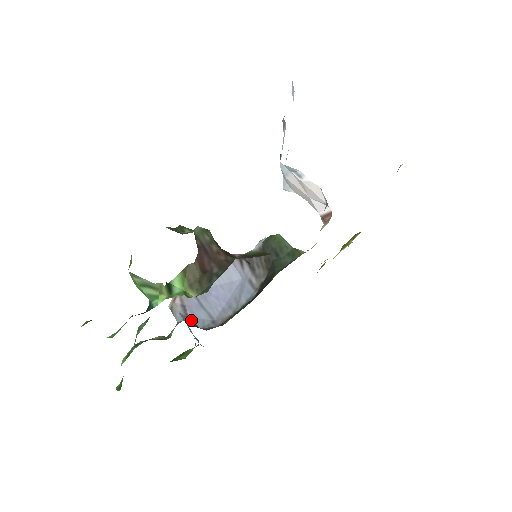
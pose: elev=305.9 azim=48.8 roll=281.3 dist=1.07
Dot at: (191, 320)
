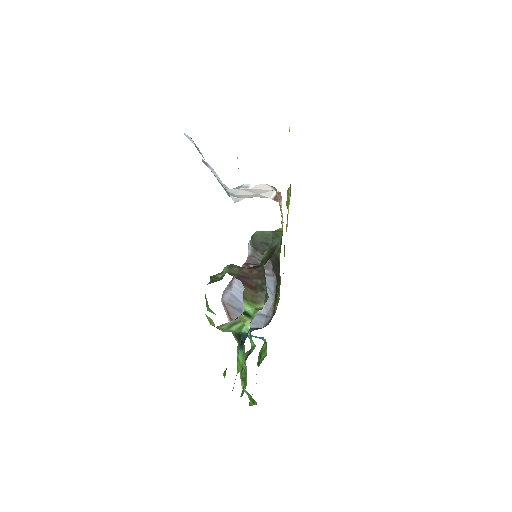
Dot at: (253, 328)
